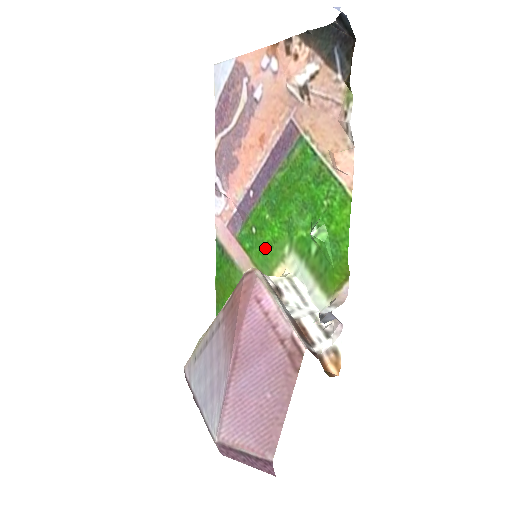
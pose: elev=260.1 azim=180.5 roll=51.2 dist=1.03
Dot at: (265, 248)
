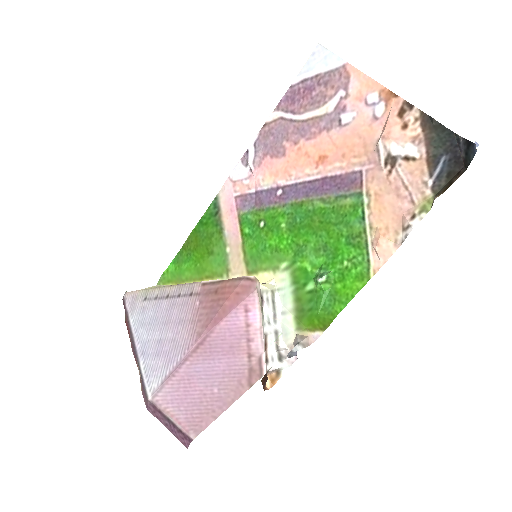
Dot at: (264, 248)
